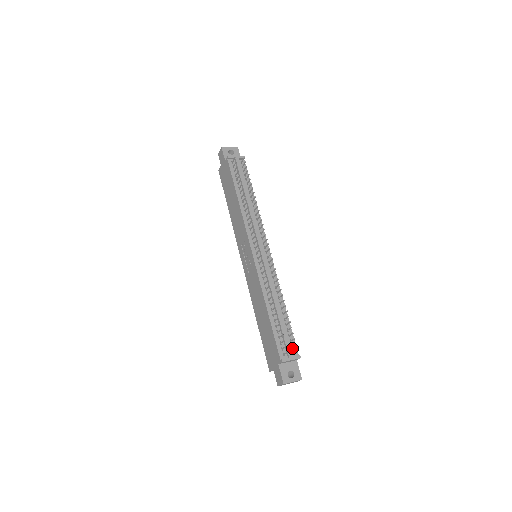
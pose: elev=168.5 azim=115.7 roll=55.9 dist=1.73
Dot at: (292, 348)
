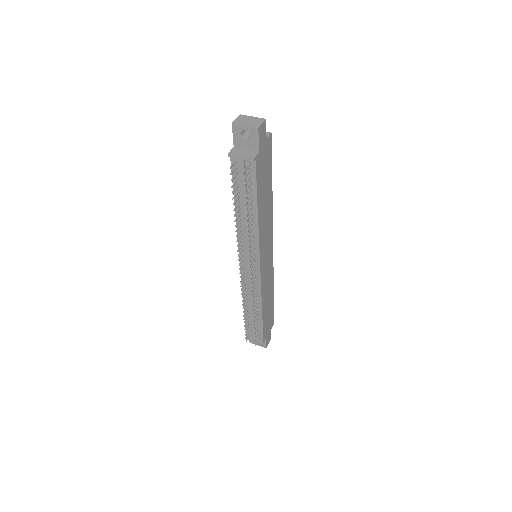
Dot at: (260, 335)
